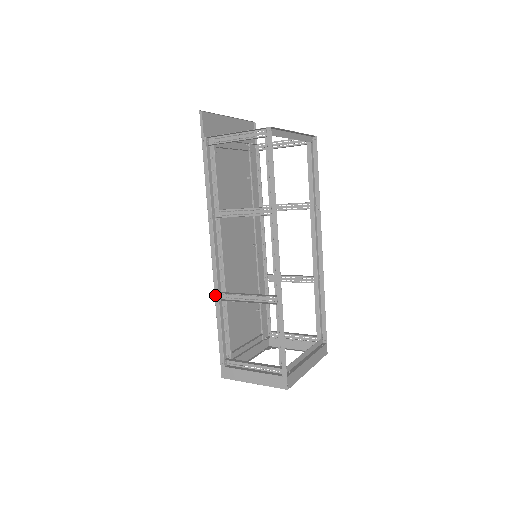
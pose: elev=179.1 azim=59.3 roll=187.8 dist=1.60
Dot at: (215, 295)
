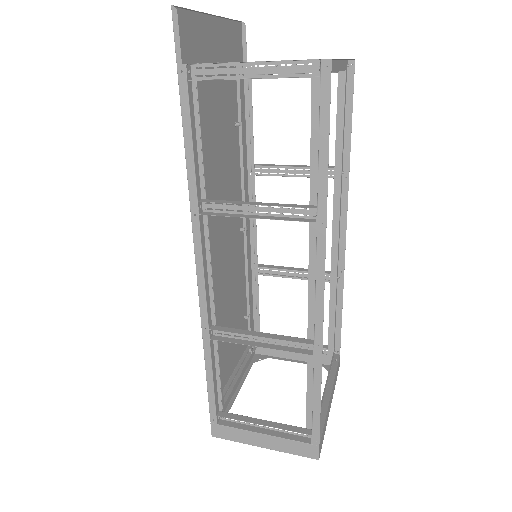
Dot at: (203, 331)
